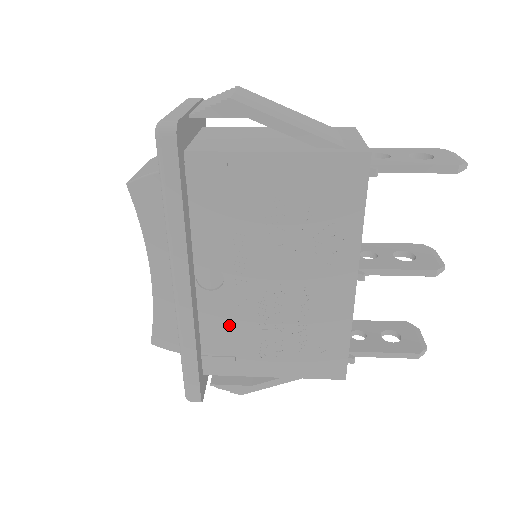
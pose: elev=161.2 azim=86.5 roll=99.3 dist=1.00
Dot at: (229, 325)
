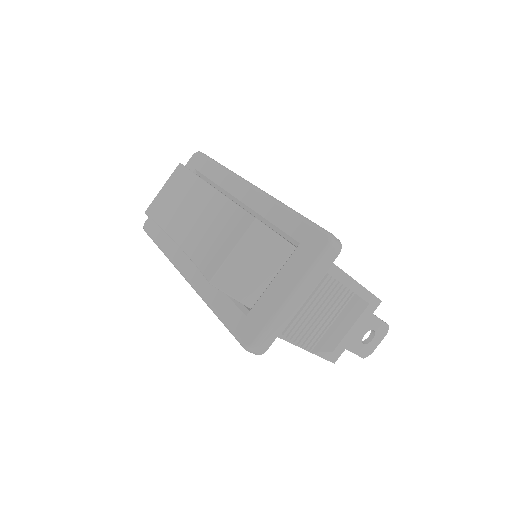
Dot at: occluded
